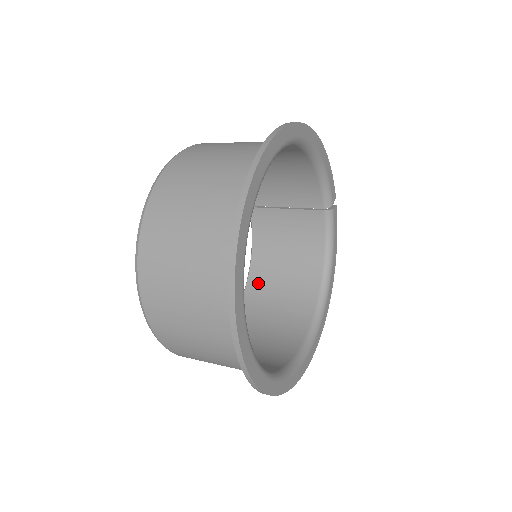
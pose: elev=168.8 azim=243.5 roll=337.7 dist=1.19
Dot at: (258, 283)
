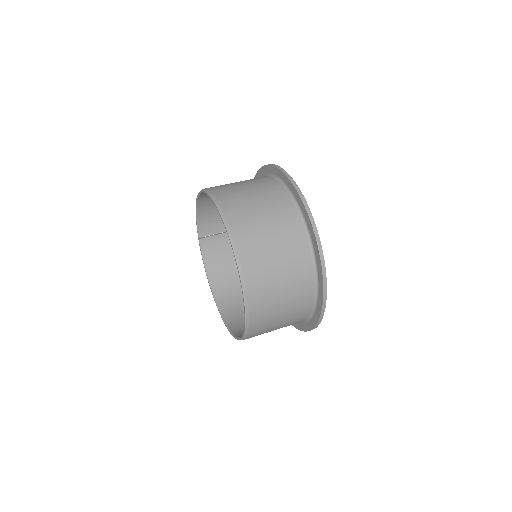
Dot at: (223, 292)
